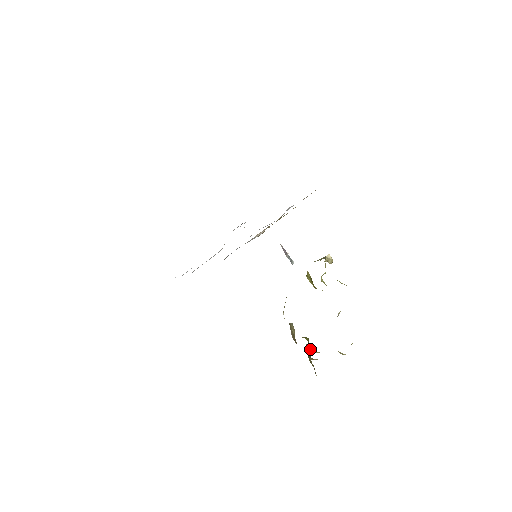
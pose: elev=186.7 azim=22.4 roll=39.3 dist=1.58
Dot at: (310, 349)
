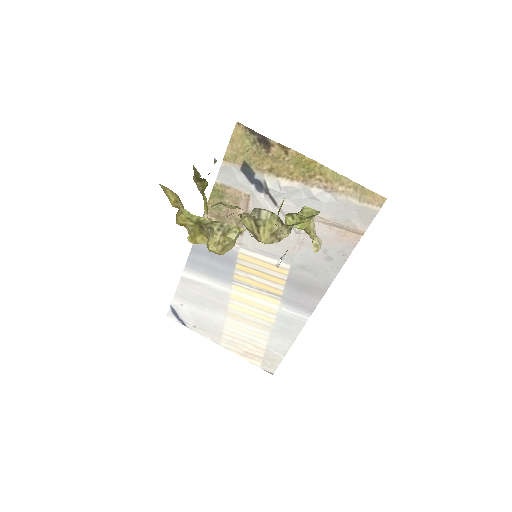
Dot at: occluded
